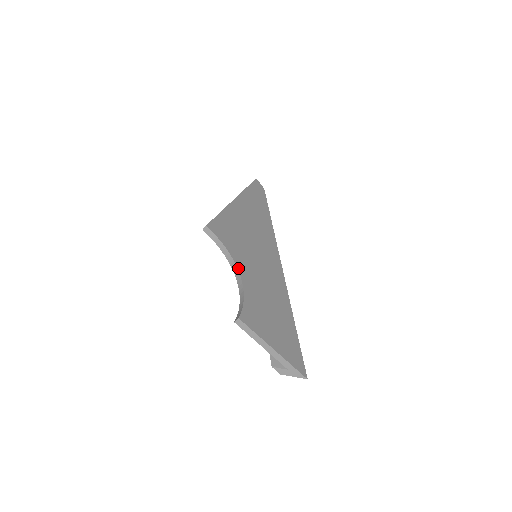
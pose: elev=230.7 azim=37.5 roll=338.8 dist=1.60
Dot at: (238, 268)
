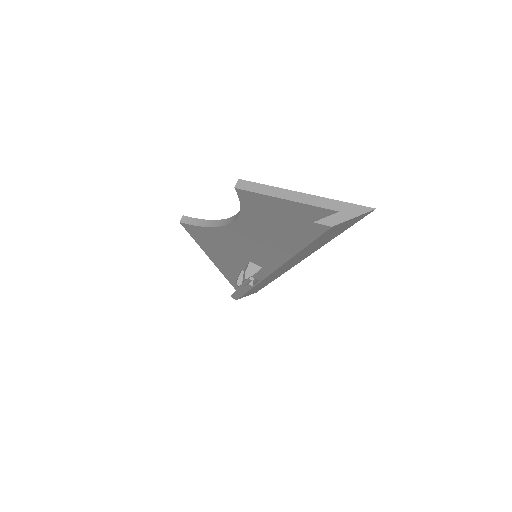
Dot at: (231, 218)
